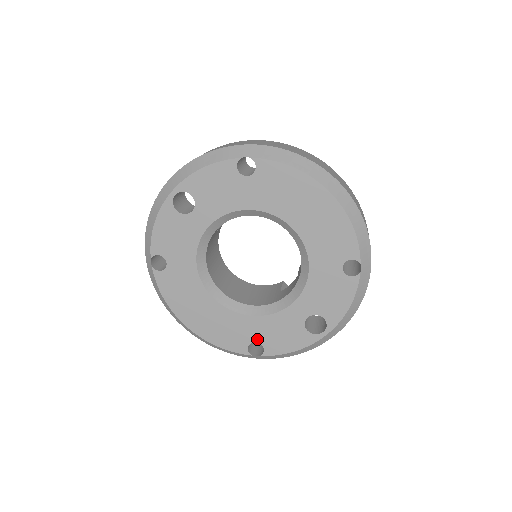
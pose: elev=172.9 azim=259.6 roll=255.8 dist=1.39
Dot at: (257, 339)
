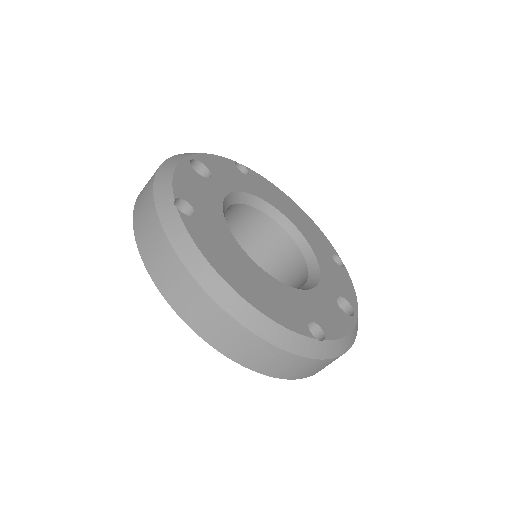
Dot at: (311, 317)
